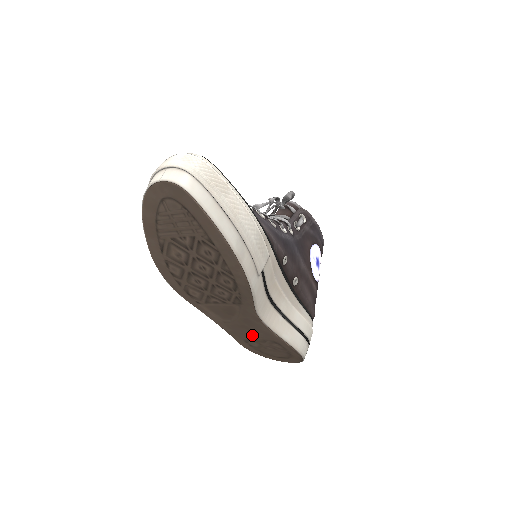
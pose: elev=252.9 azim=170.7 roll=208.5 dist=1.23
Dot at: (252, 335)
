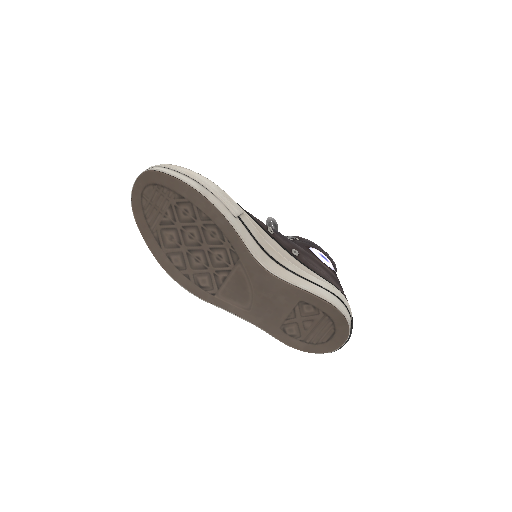
Dot at: (279, 311)
